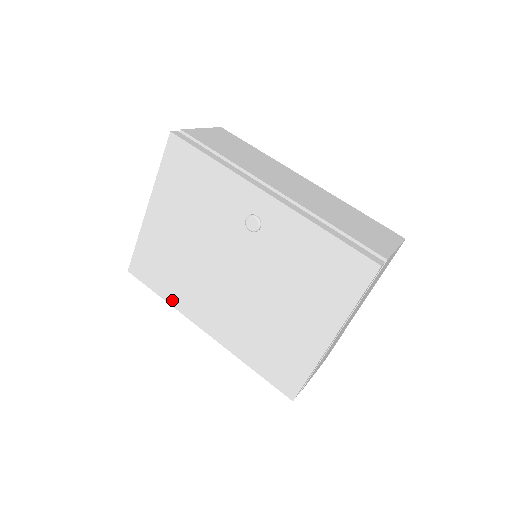
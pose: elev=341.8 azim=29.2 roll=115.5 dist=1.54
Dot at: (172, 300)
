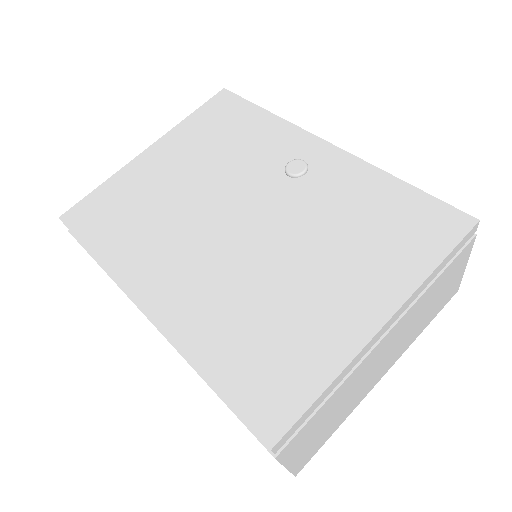
Dot at: (110, 258)
